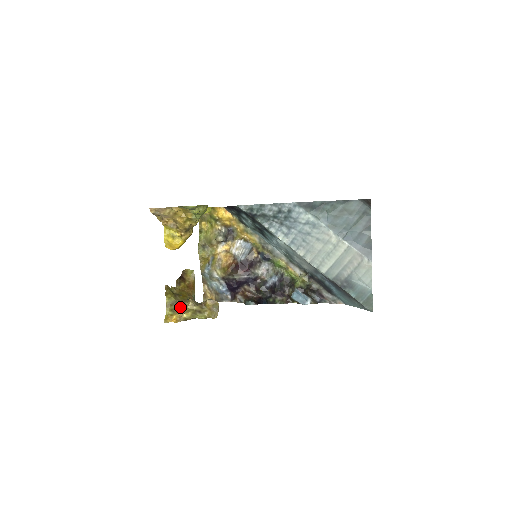
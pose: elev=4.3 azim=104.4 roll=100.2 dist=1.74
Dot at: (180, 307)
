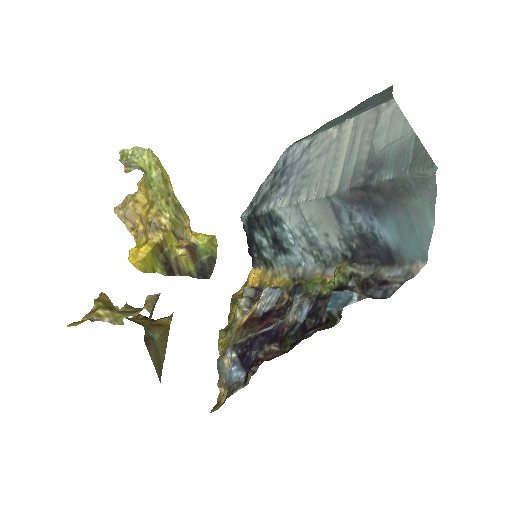
Dot at: occluded
